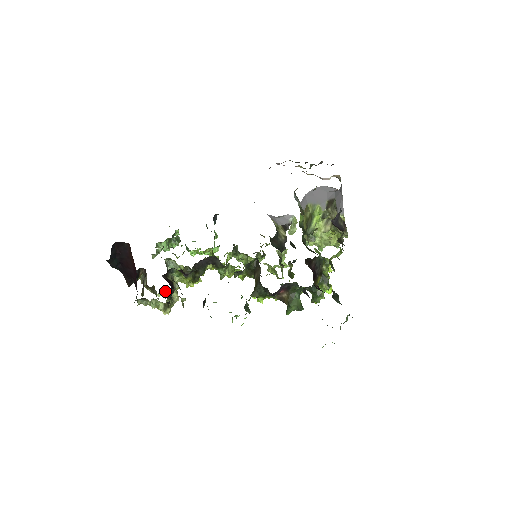
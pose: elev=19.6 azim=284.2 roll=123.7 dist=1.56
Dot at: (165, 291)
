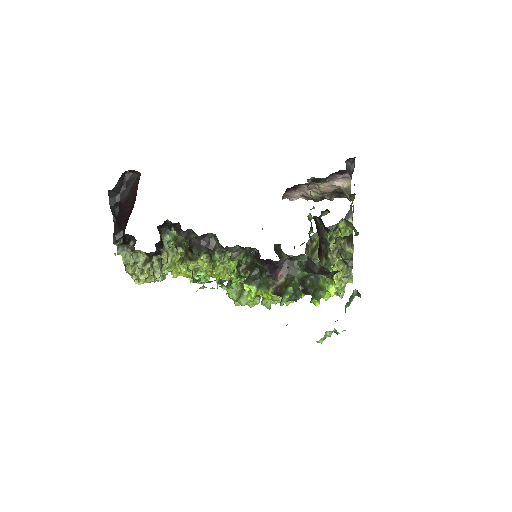
Dot at: occluded
